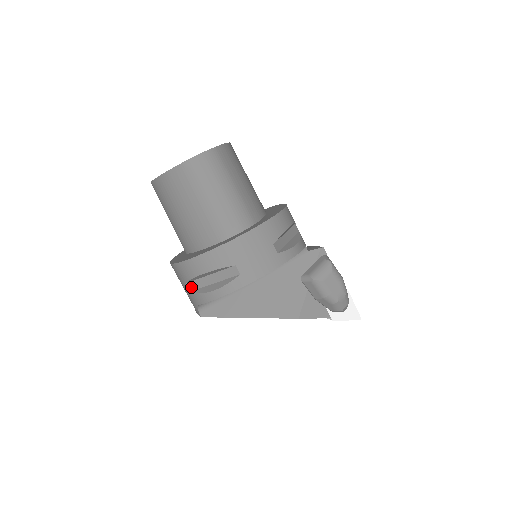
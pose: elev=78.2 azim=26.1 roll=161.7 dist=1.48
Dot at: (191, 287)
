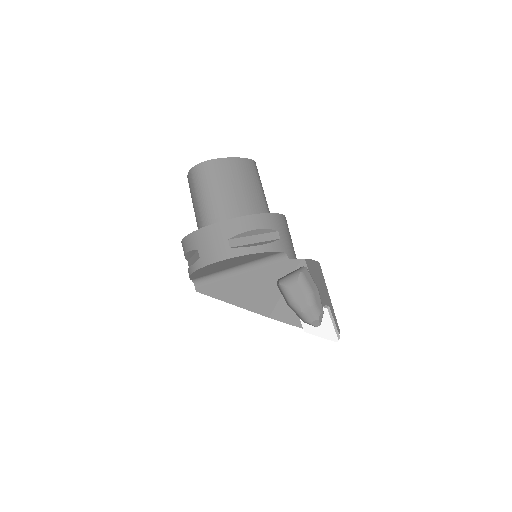
Dot at: (189, 265)
